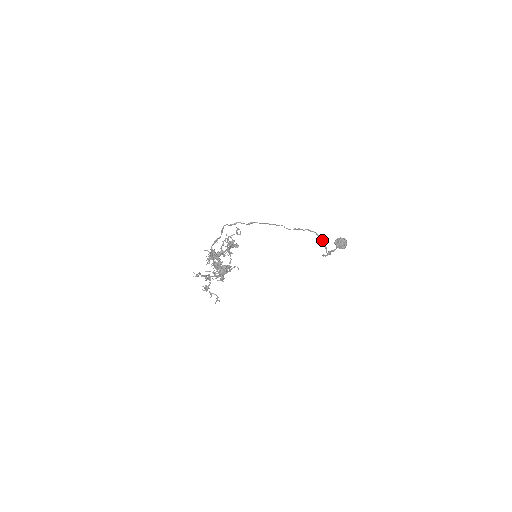
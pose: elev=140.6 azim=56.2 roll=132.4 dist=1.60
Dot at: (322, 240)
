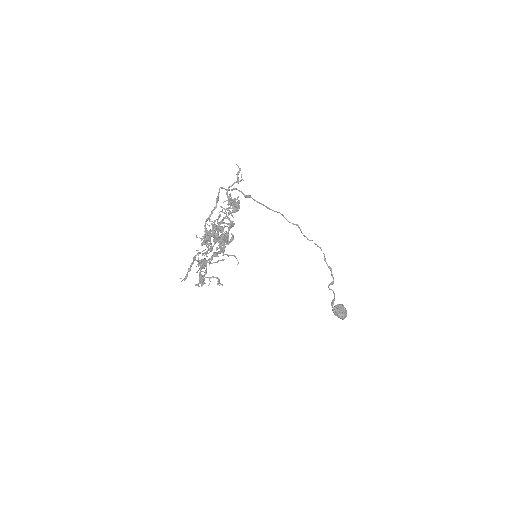
Dot at: (324, 255)
